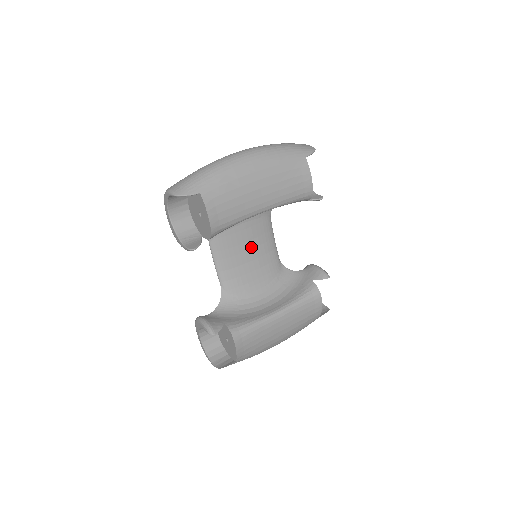
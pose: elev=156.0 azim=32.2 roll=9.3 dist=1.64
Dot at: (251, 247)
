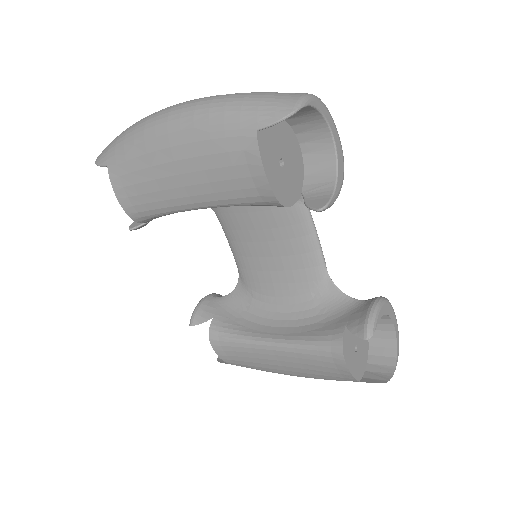
Dot at: (269, 238)
